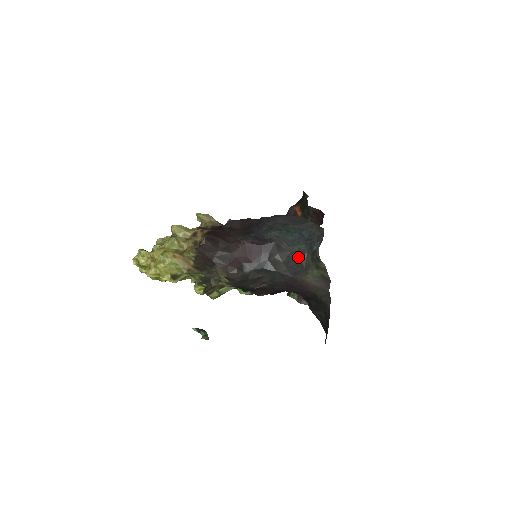
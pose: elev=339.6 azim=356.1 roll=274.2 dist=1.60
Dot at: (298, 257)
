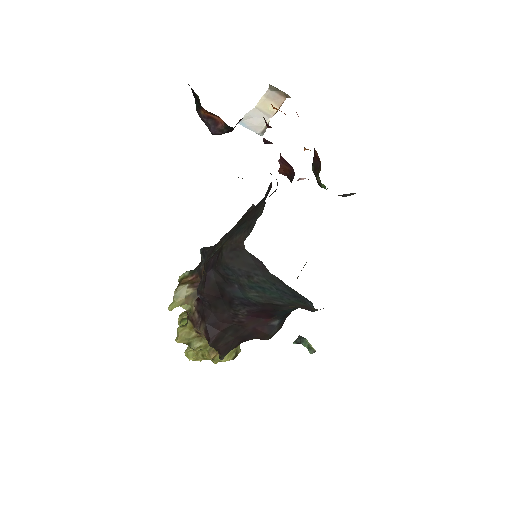
Dot at: occluded
